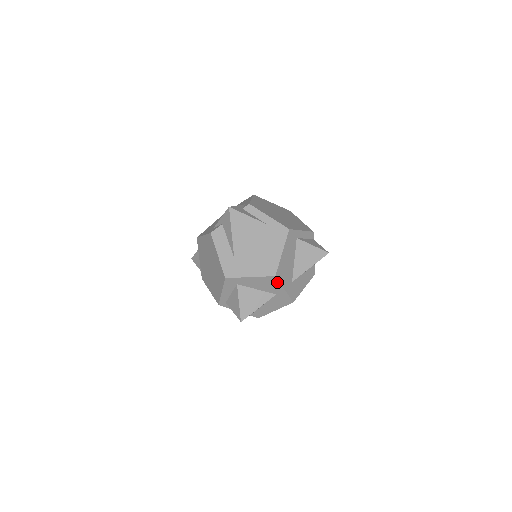
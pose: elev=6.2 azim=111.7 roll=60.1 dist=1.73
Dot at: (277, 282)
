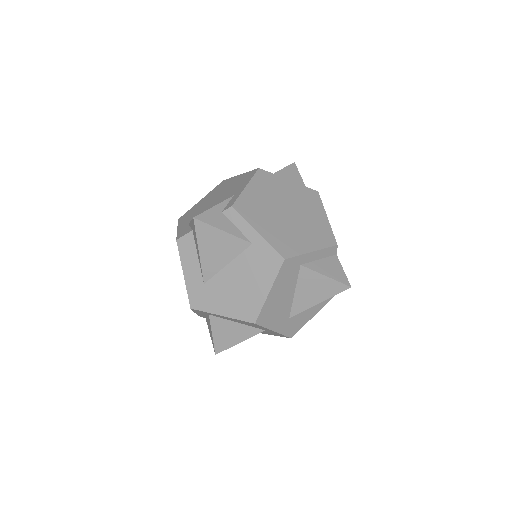
Dot at: (260, 326)
